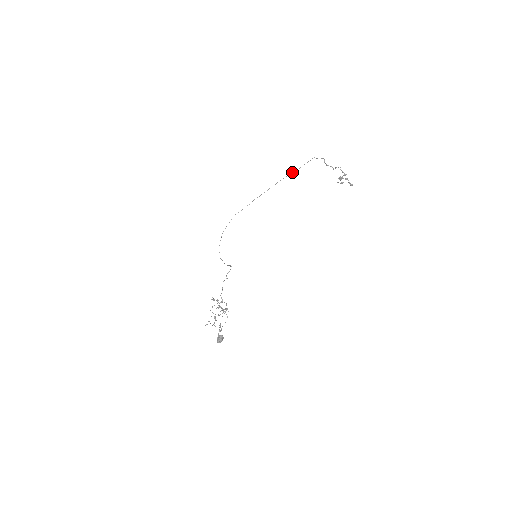
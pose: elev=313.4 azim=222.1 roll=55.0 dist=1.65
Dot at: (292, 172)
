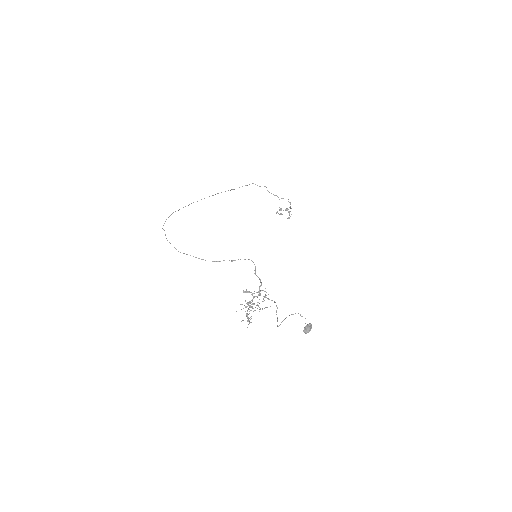
Dot at: occluded
